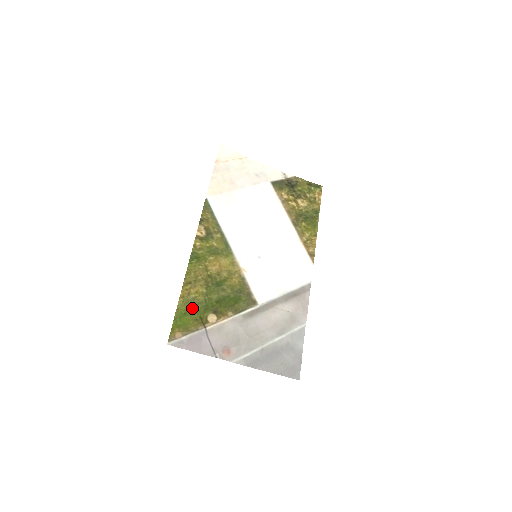
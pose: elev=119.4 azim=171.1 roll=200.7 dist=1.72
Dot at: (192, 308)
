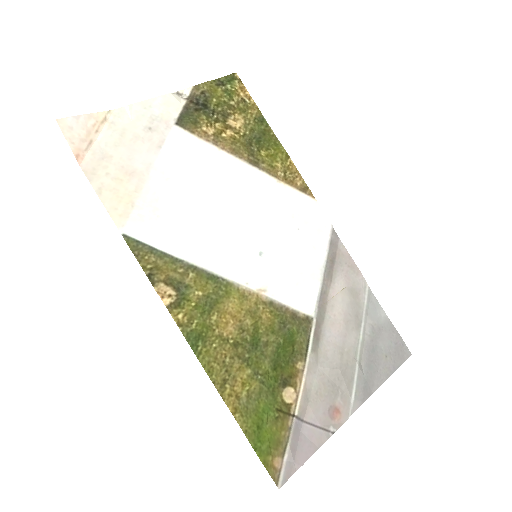
Dot at: (258, 410)
